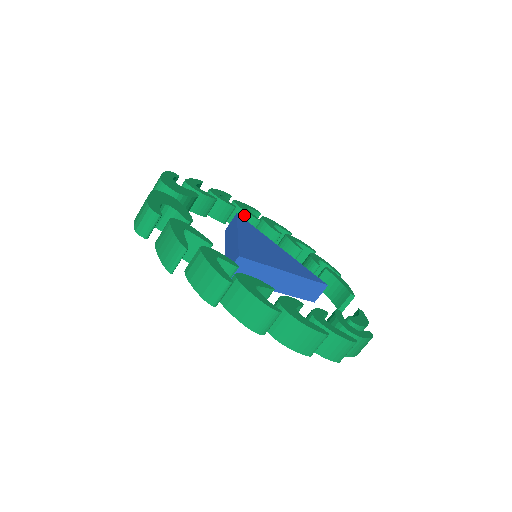
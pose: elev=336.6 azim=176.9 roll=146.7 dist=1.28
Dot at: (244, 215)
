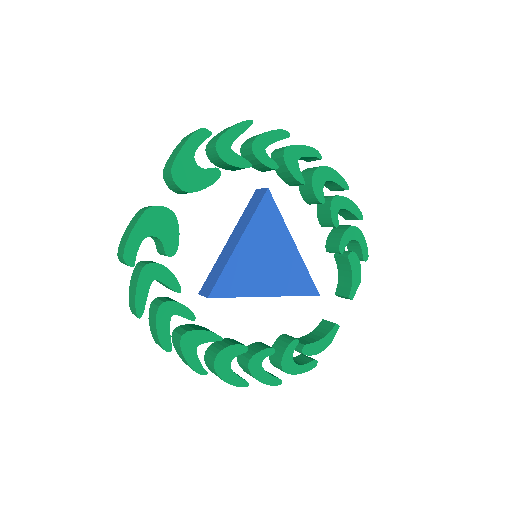
Dot at: (288, 173)
